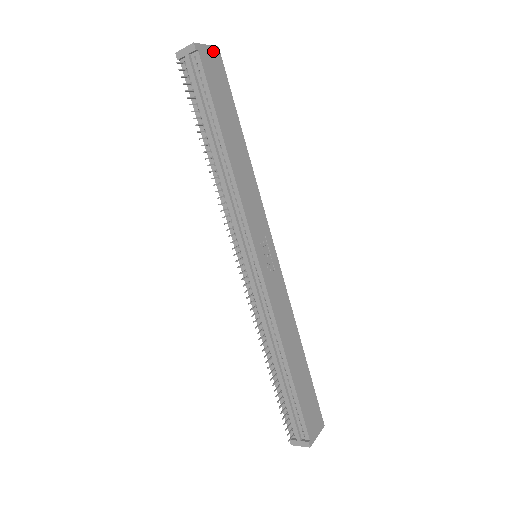
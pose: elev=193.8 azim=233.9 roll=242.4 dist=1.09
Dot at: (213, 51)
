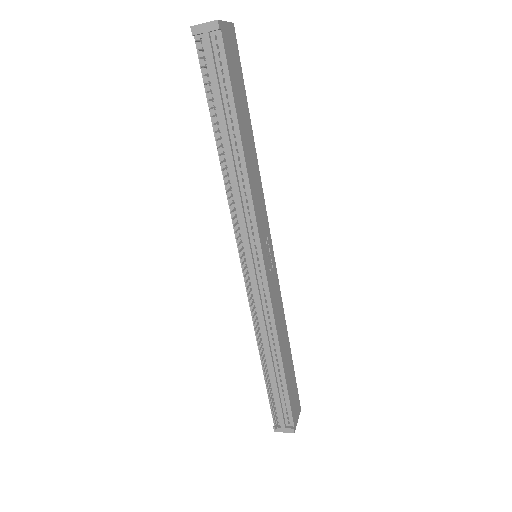
Dot at: (230, 29)
